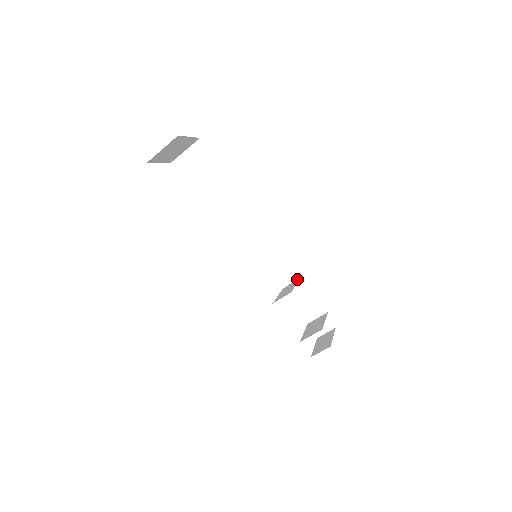
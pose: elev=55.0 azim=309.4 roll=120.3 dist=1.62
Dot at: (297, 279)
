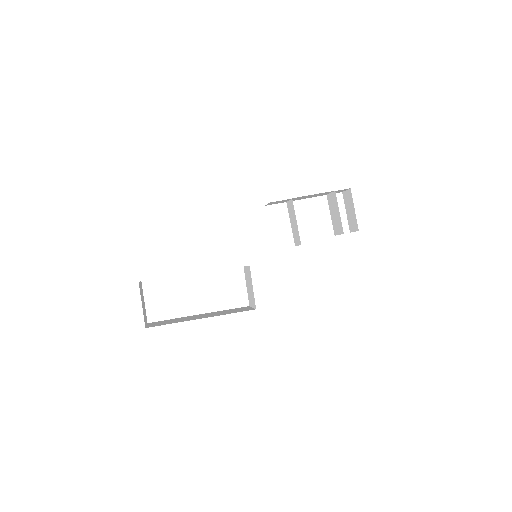
Dot at: (290, 200)
